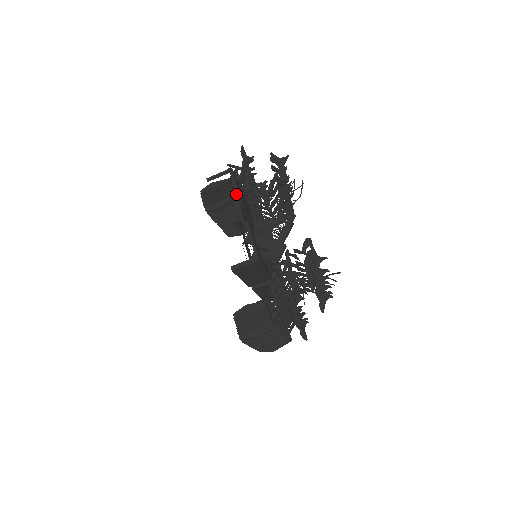
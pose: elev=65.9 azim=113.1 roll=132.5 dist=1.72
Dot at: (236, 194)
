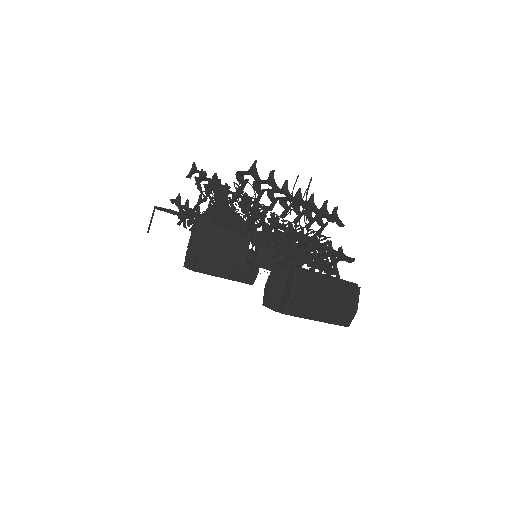
Dot at: occluded
